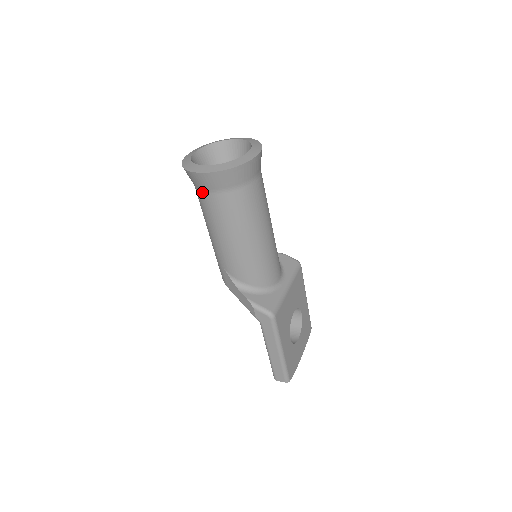
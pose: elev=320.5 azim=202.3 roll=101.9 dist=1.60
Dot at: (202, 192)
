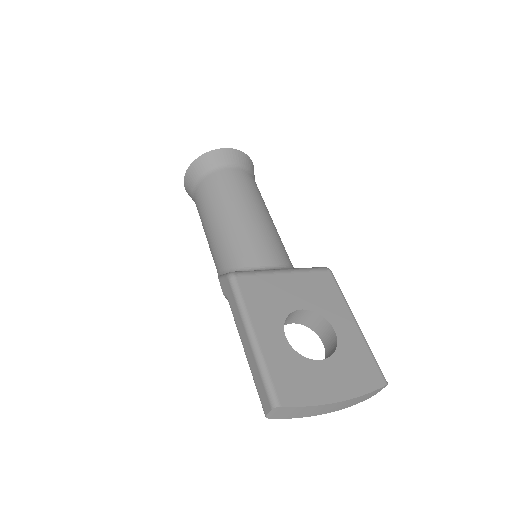
Dot at: (194, 200)
